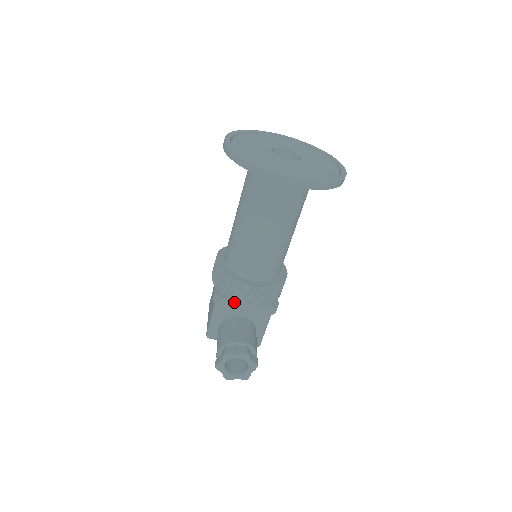
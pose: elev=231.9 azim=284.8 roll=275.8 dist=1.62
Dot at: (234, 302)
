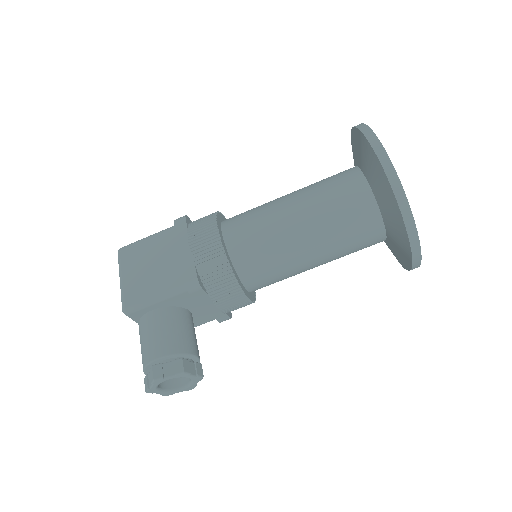
Dot at: (207, 299)
